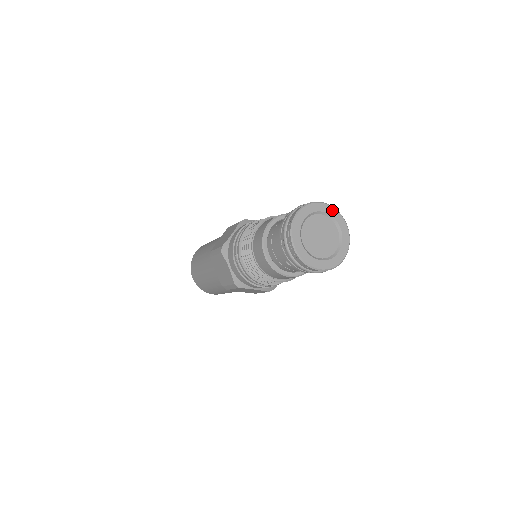
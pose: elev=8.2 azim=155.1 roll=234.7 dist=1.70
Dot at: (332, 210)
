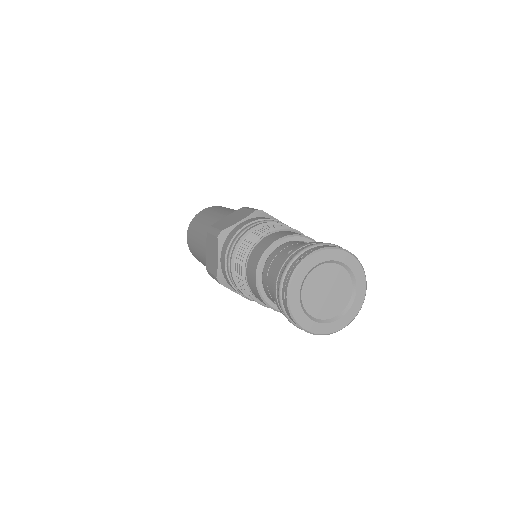
Dot at: (357, 266)
